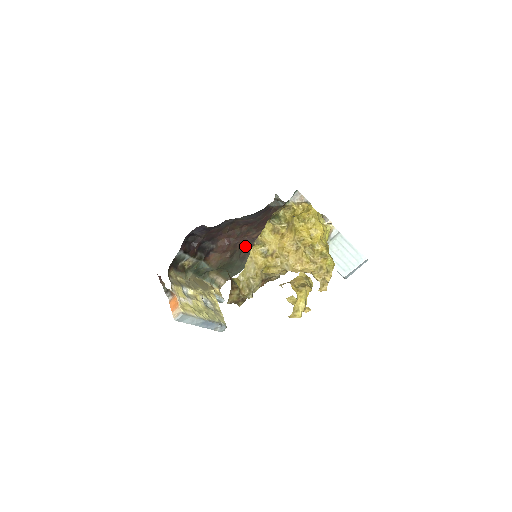
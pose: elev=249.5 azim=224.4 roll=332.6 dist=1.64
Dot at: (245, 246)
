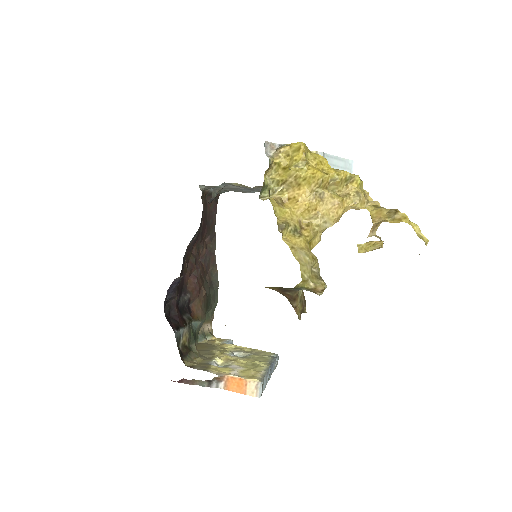
Dot at: (205, 269)
